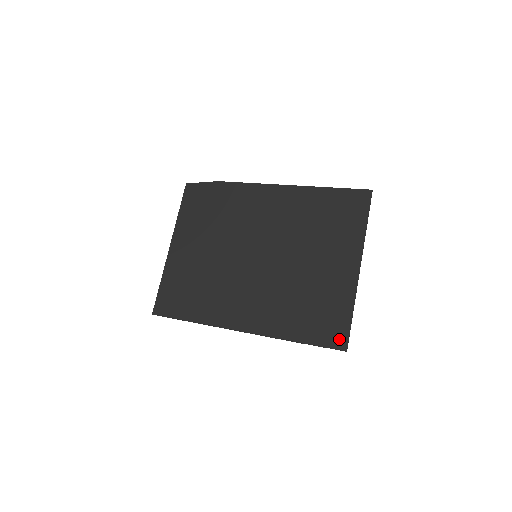
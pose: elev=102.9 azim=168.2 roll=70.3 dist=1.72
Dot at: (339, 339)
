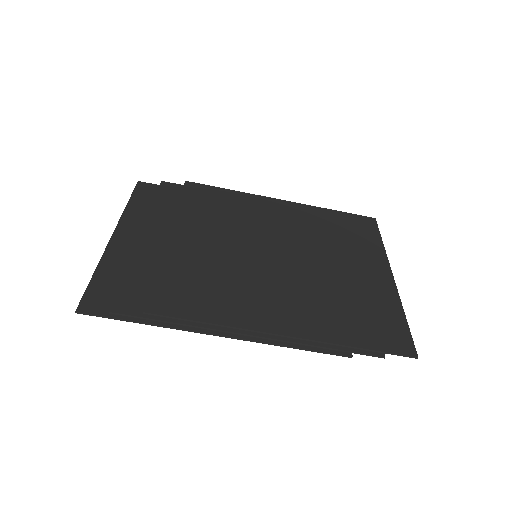
Dot at: (402, 343)
